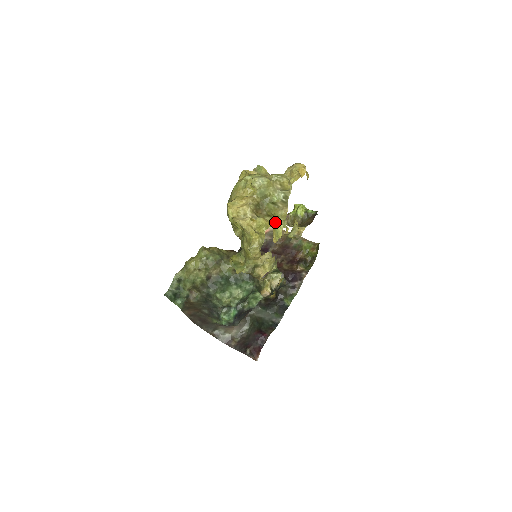
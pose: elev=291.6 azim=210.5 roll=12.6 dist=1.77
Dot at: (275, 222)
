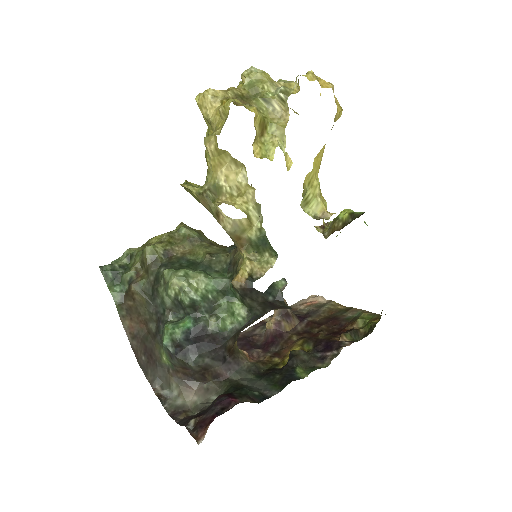
Dot at: (266, 134)
